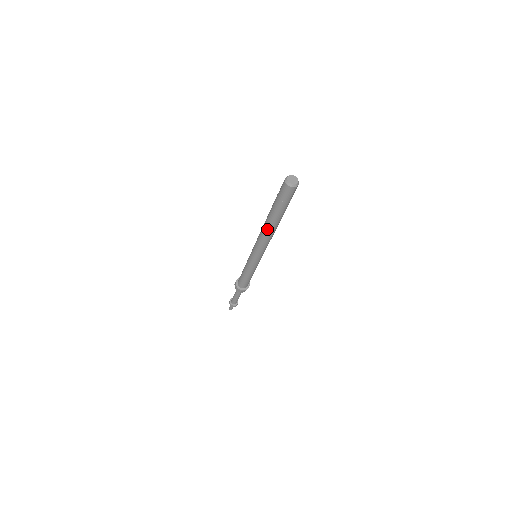
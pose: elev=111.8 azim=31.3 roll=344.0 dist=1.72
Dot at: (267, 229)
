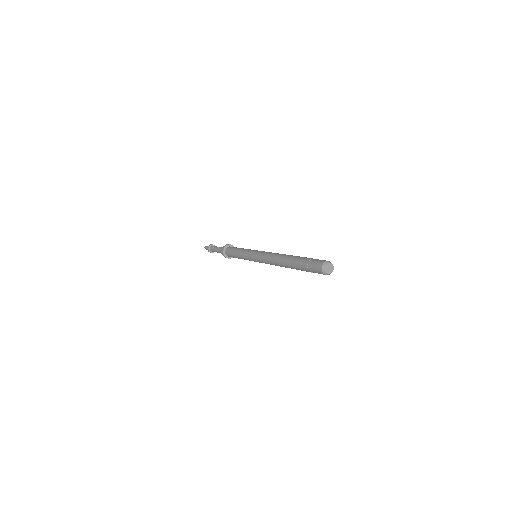
Dot at: occluded
